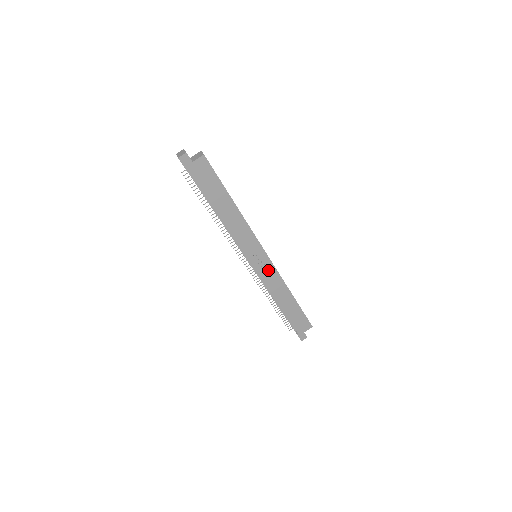
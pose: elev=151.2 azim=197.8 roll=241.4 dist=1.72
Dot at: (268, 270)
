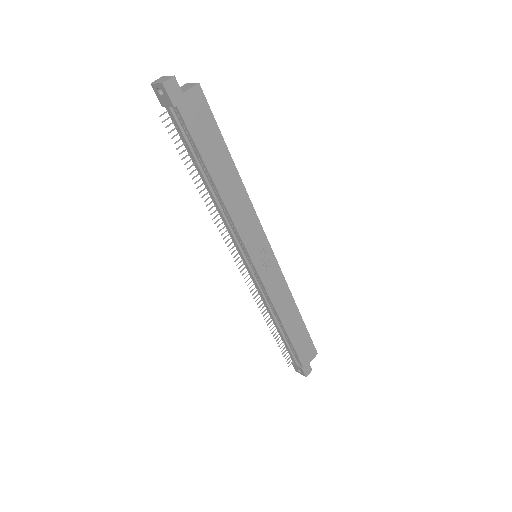
Dot at: (273, 275)
